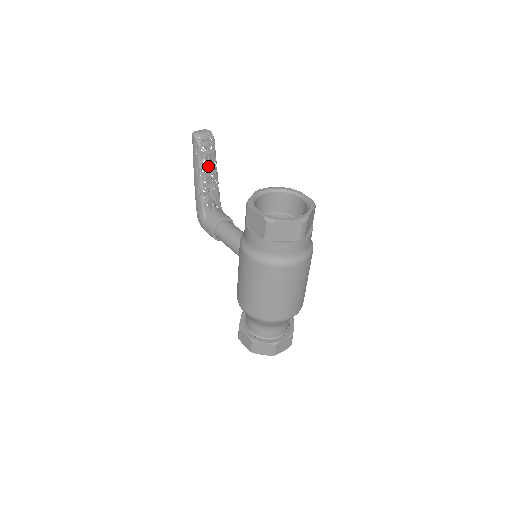
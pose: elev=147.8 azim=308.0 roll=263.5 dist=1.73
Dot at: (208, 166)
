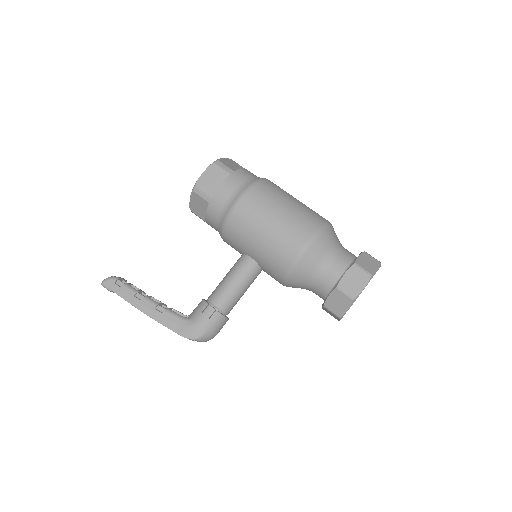
Dot at: (142, 291)
